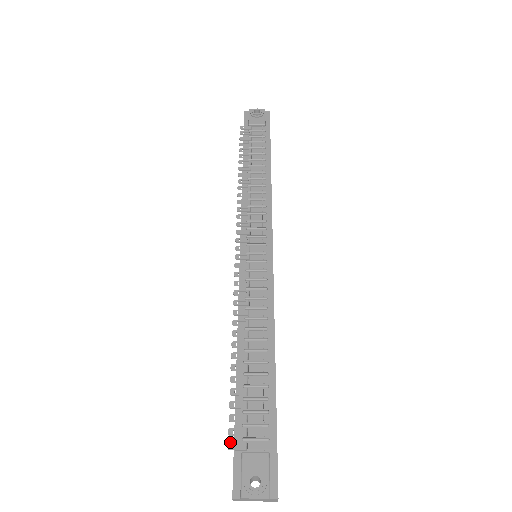
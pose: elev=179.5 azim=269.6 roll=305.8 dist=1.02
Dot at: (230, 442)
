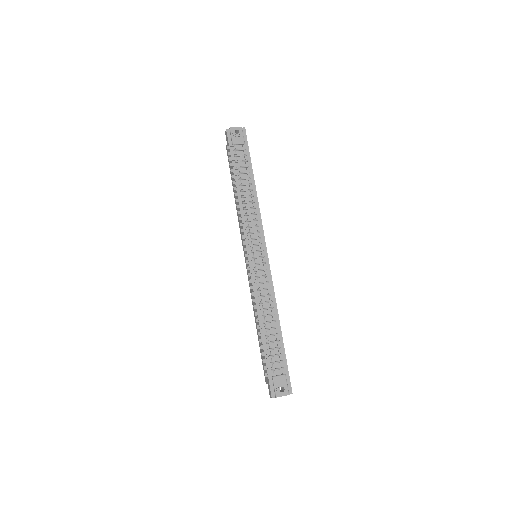
Dot at: (266, 373)
